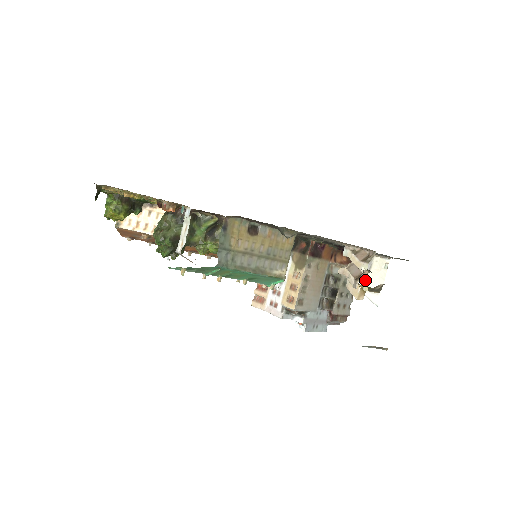
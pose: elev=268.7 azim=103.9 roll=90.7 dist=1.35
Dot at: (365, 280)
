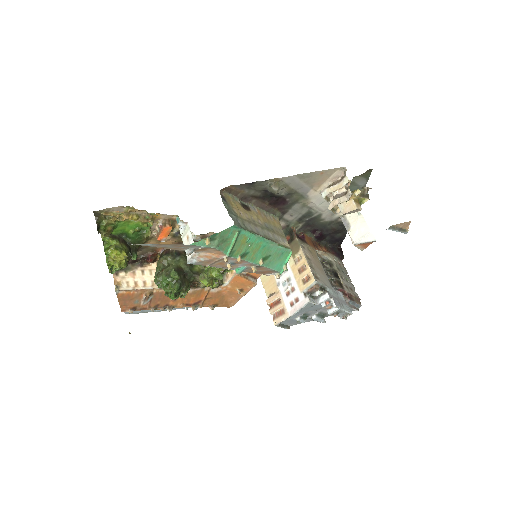
Dot at: (352, 234)
